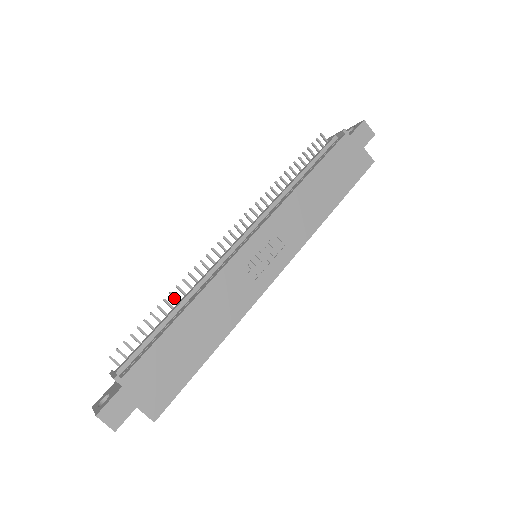
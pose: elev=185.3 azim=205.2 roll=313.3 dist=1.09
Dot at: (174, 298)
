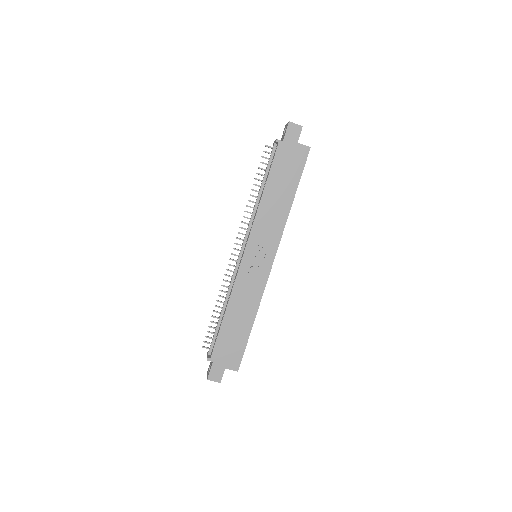
Dot at: (220, 302)
